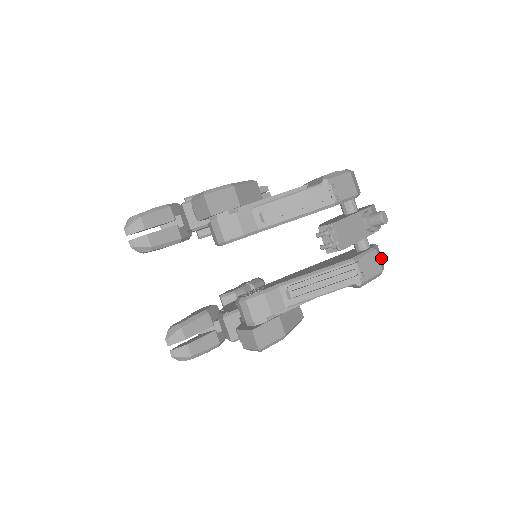
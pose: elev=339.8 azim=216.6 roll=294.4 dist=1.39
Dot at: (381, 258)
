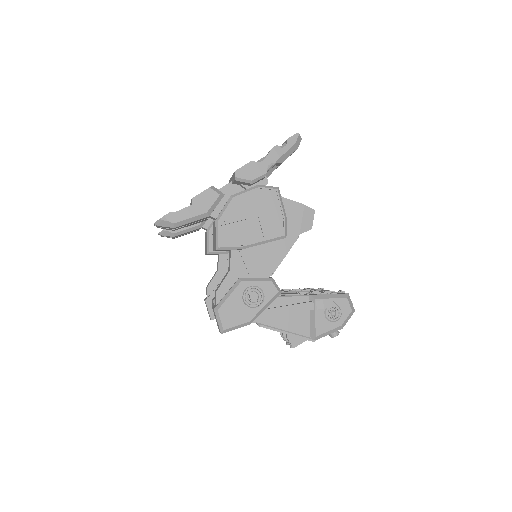
Dot at: occluded
